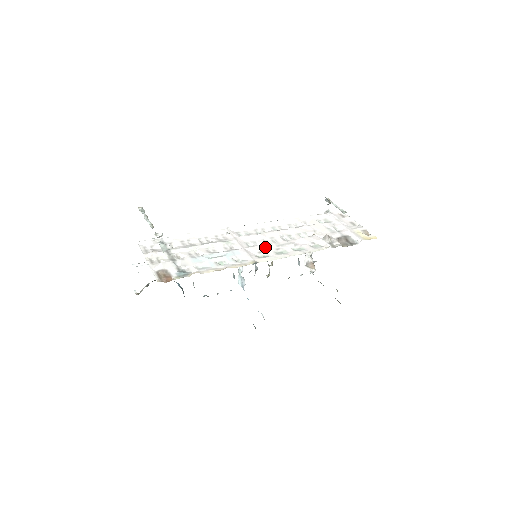
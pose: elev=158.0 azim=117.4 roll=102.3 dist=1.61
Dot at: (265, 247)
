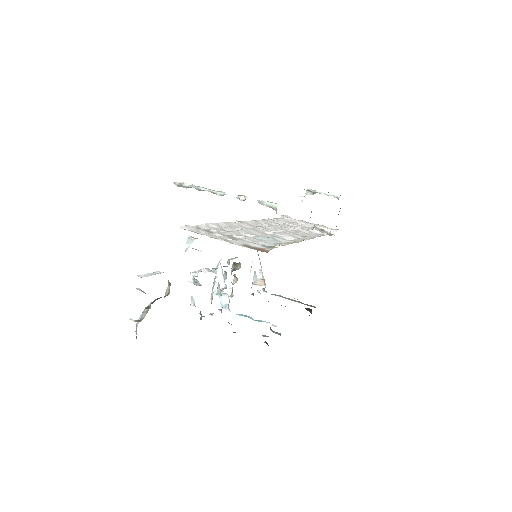
Dot at: (288, 233)
